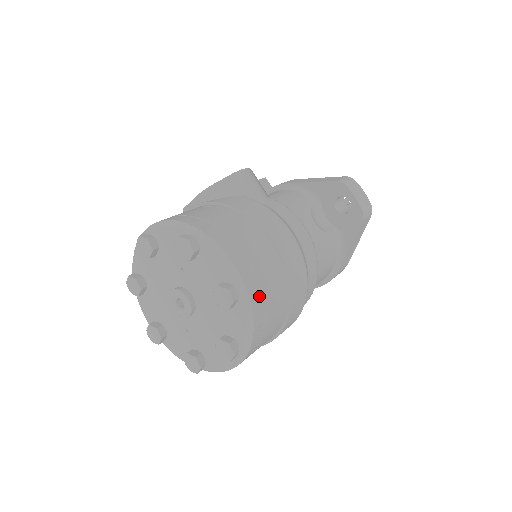
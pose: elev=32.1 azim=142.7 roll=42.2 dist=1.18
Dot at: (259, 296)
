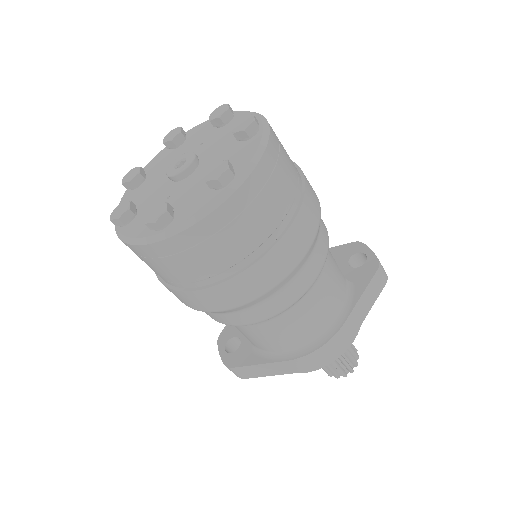
Dot at: (277, 148)
